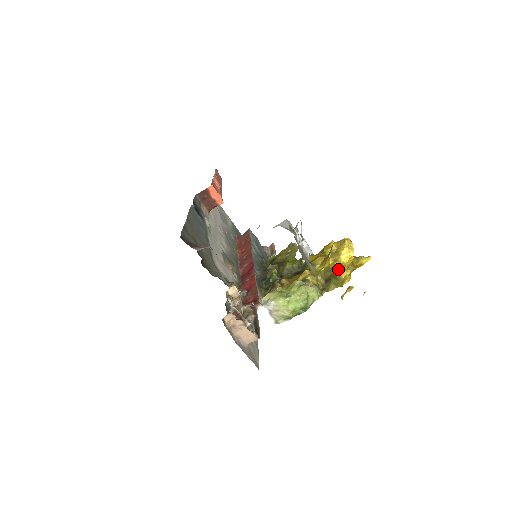
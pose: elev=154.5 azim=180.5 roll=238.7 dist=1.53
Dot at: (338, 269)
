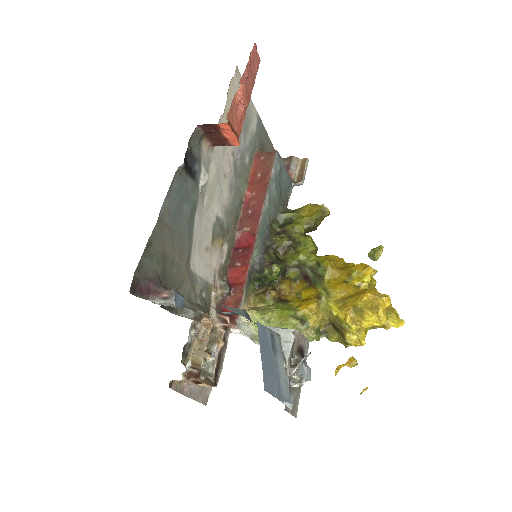
Dot at: (351, 335)
